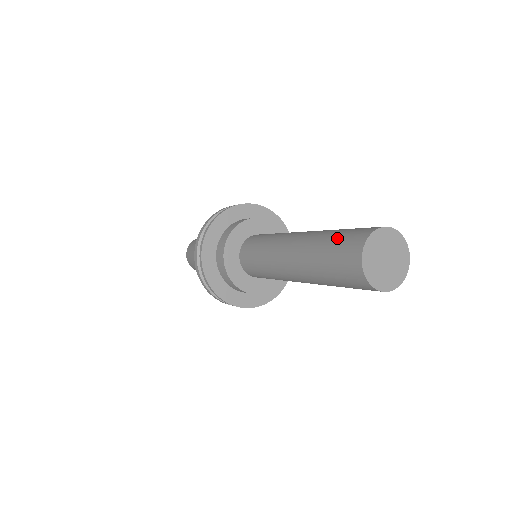
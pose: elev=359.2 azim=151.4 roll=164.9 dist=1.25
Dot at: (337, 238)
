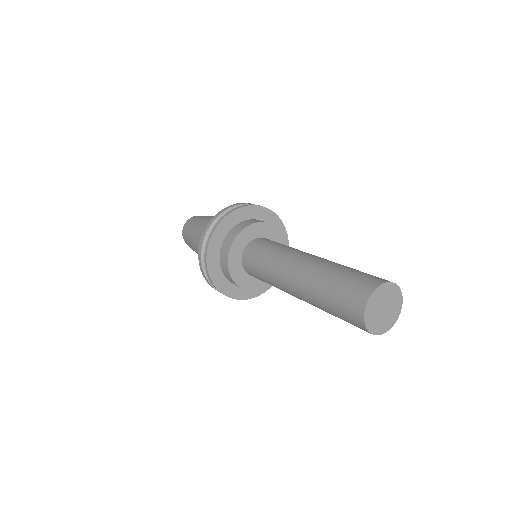
Dot at: (352, 273)
